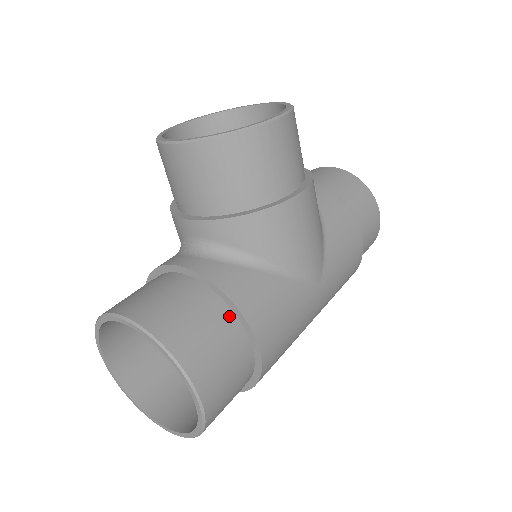
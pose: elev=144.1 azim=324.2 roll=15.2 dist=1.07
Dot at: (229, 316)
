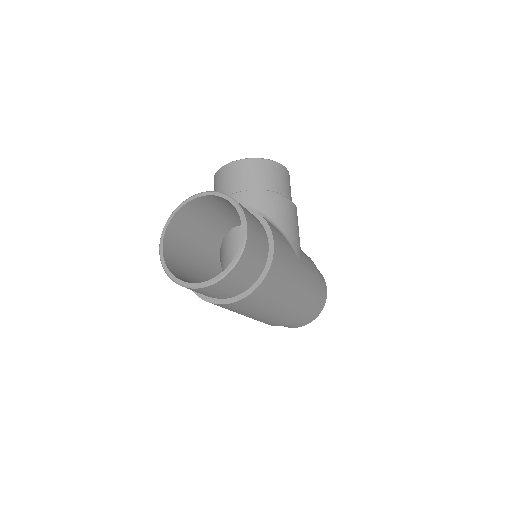
Dot at: (258, 220)
